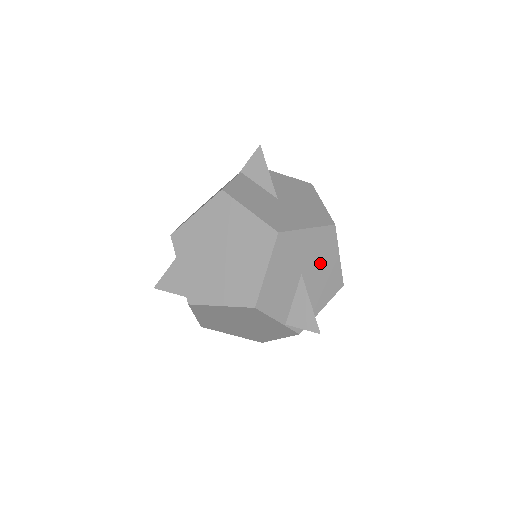
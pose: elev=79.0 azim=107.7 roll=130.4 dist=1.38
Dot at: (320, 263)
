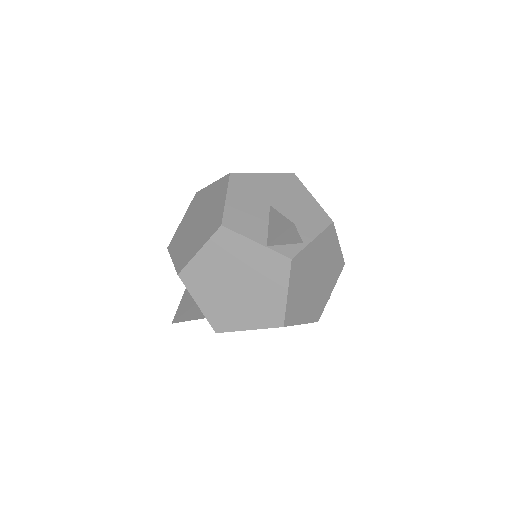
Dot at: (290, 200)
